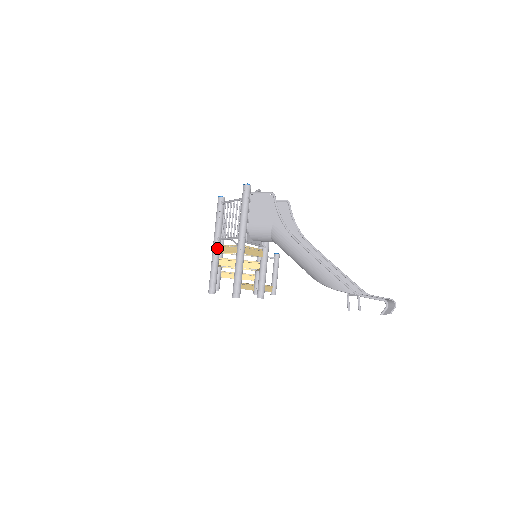
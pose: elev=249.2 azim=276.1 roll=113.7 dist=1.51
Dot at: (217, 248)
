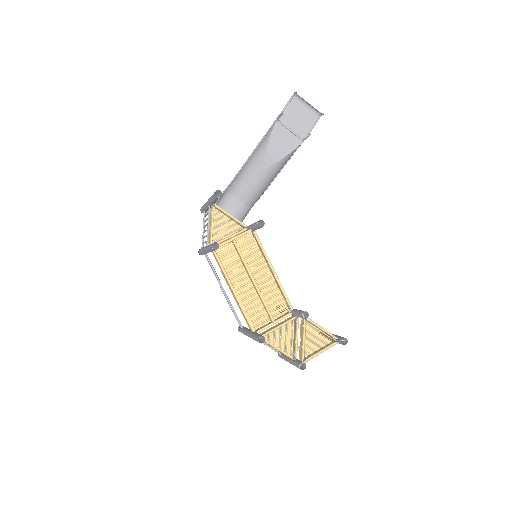
Dot at: occluded
